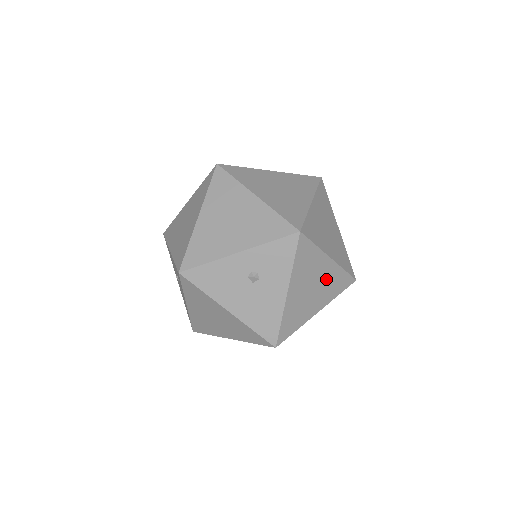
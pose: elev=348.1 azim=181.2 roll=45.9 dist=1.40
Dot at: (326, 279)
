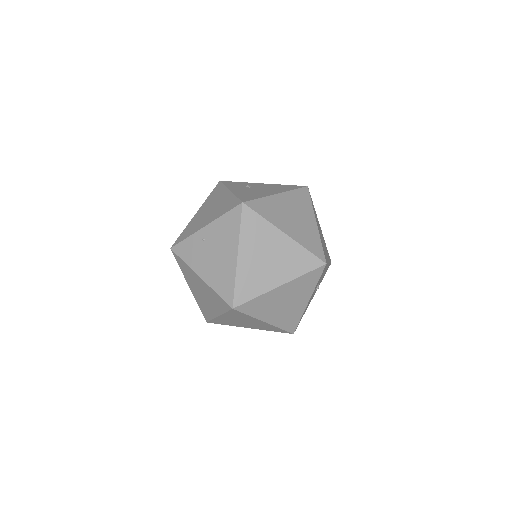
Dot at: (318, 224)
